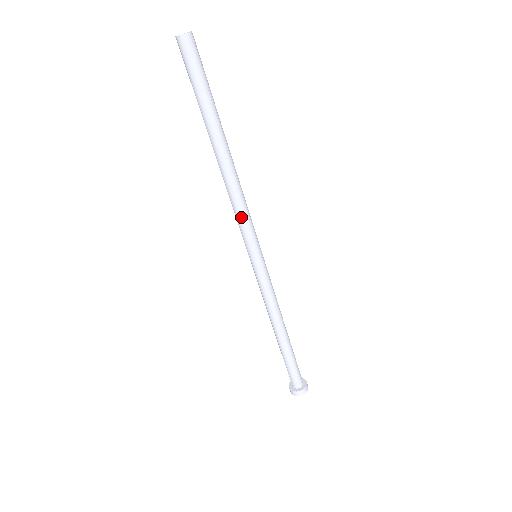
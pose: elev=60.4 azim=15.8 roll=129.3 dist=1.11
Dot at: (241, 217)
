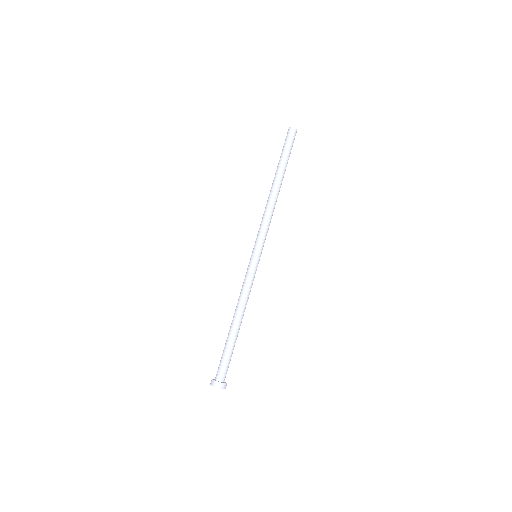
Dot at: (261, 224)
